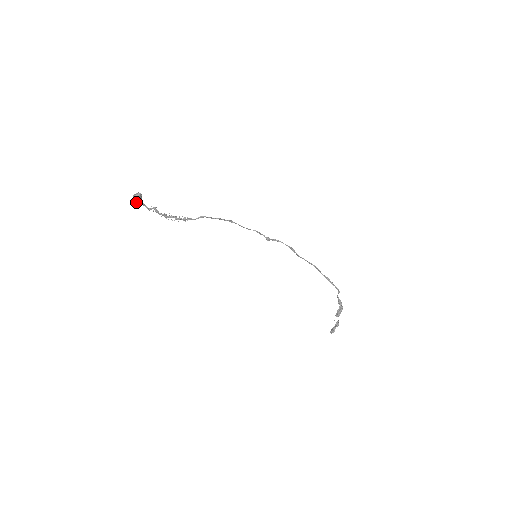
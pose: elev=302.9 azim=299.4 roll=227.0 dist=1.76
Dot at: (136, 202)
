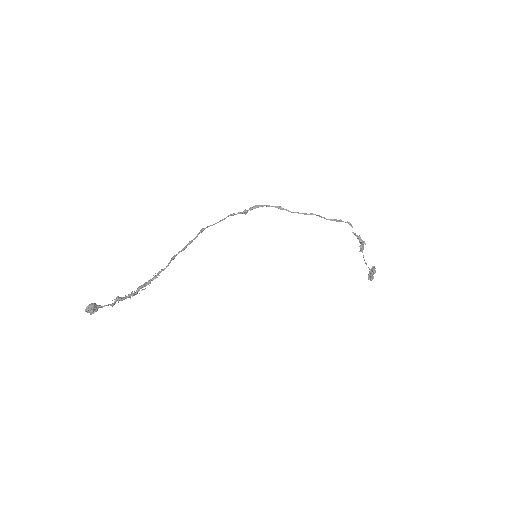
Dot at: (93, 313)
